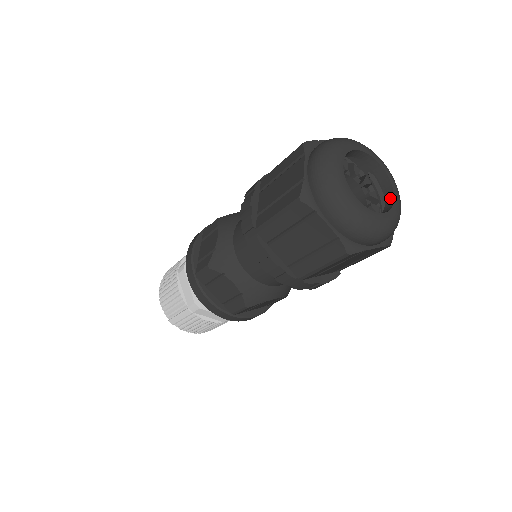
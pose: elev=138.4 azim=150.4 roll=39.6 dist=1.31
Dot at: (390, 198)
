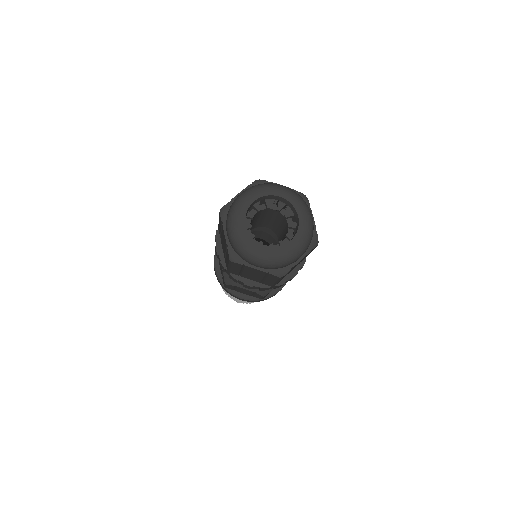
Dot at: (297, 218)
